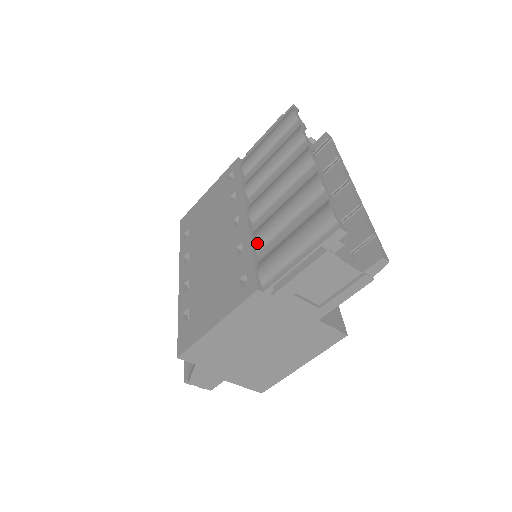
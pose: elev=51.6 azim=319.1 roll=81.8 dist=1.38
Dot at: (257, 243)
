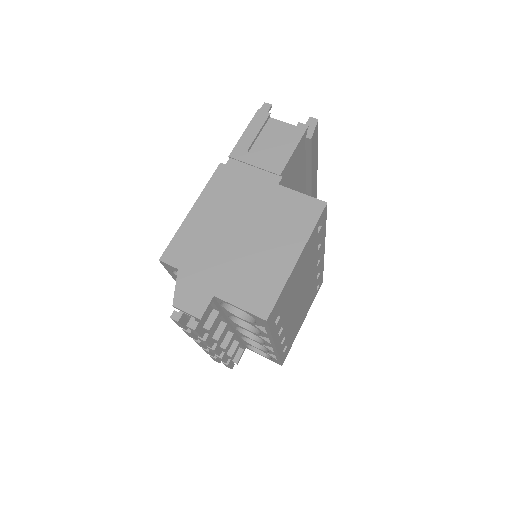
Dot at: occluded
